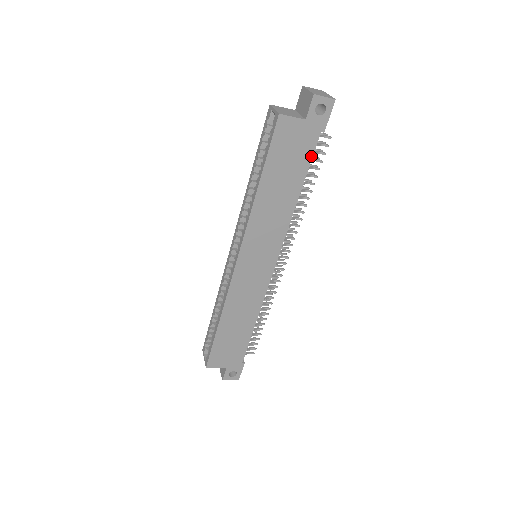
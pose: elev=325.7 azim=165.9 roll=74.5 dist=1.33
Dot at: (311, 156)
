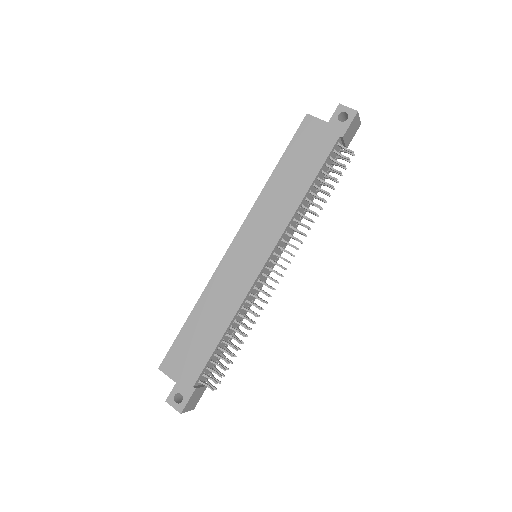
Dot at: (327, 156)
